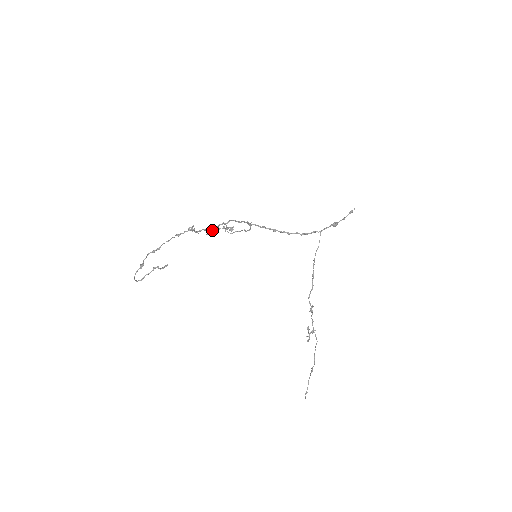
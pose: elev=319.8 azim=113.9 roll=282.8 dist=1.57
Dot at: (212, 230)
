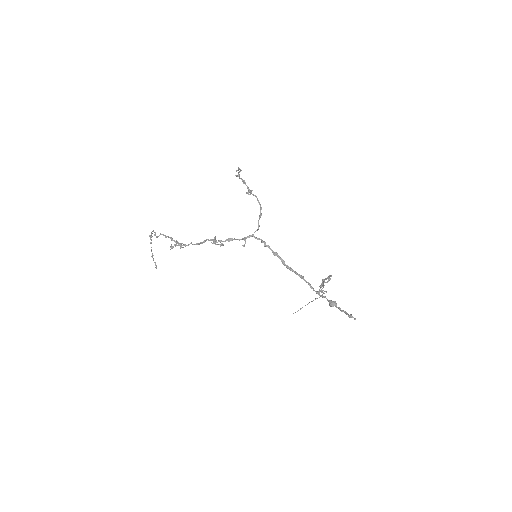
Dot at: (198, 244)
